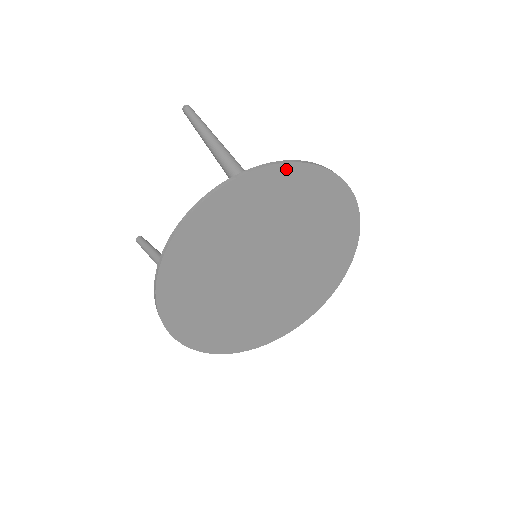
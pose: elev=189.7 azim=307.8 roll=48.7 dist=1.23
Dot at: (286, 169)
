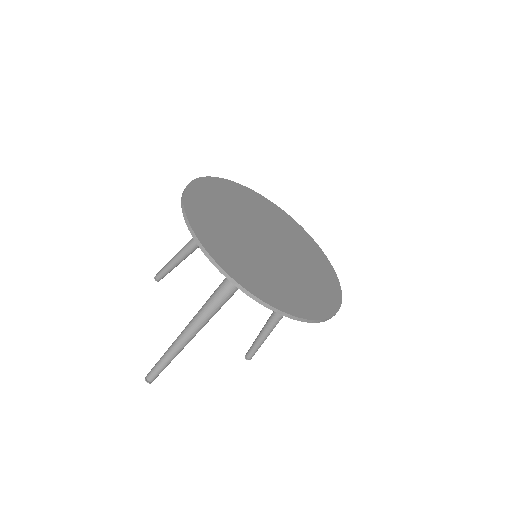
Dot at: (237, 185)
